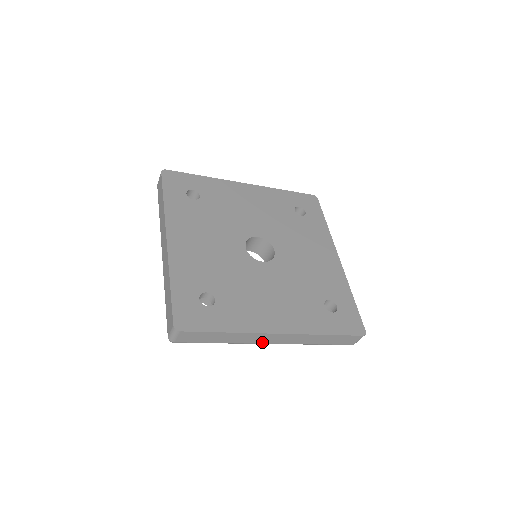
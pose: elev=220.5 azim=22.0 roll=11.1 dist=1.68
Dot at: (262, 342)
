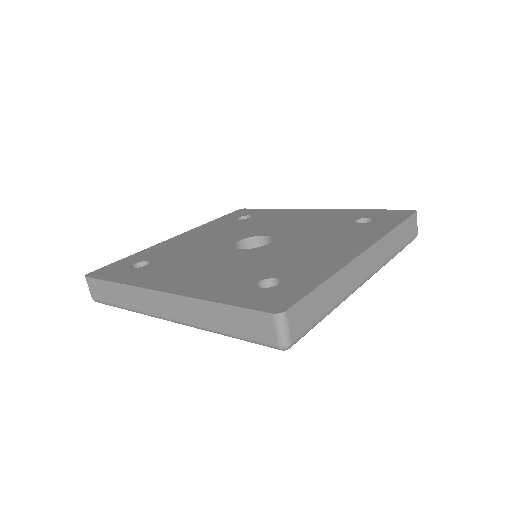
Dot at: (360, 280)
